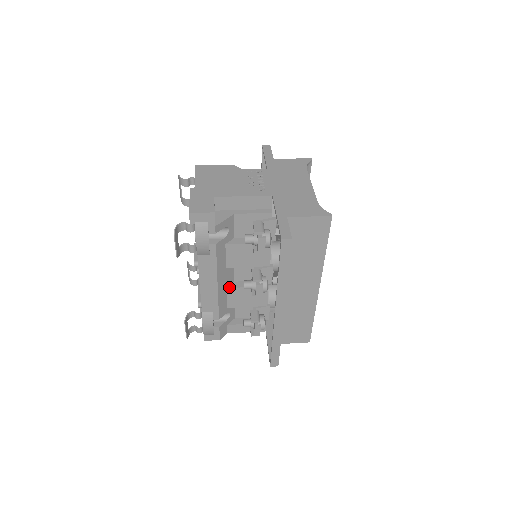
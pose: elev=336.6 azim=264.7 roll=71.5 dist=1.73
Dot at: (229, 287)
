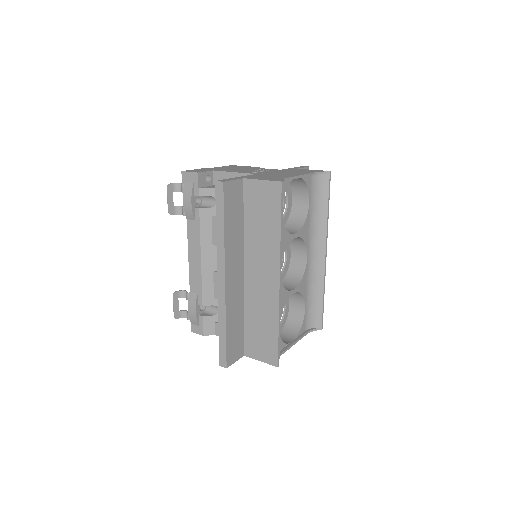
Dot at: (216, 271)
